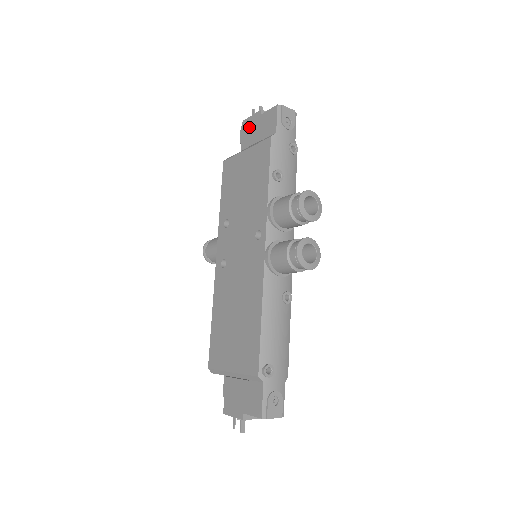
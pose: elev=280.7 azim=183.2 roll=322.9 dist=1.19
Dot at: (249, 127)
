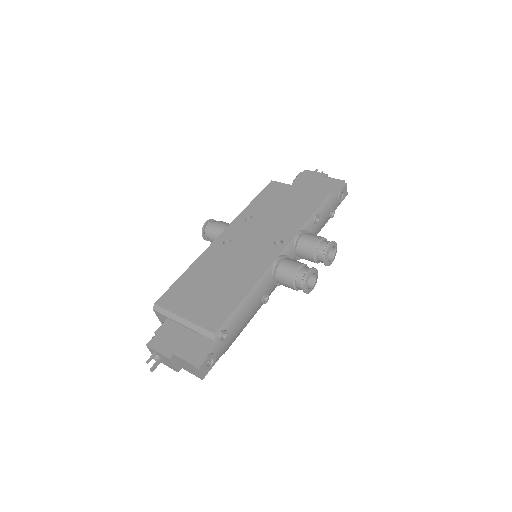
Dot at: (309, 176)
